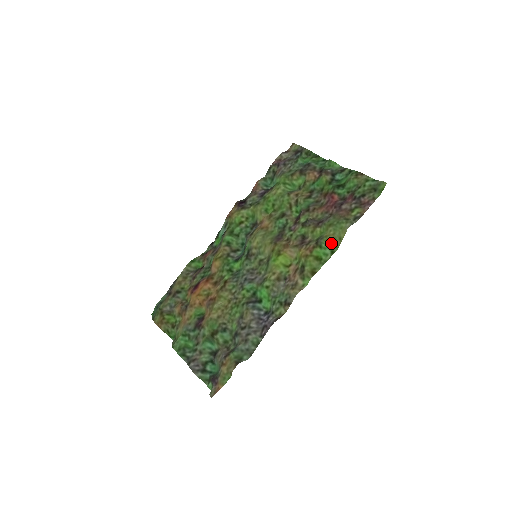
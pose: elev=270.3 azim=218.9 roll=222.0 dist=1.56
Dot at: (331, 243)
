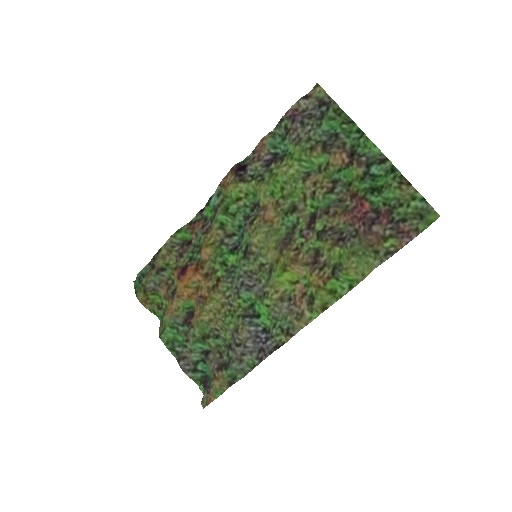
Dot at: (351, 277)
